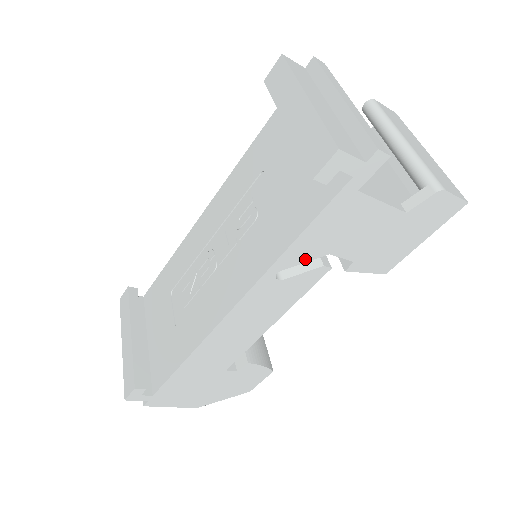
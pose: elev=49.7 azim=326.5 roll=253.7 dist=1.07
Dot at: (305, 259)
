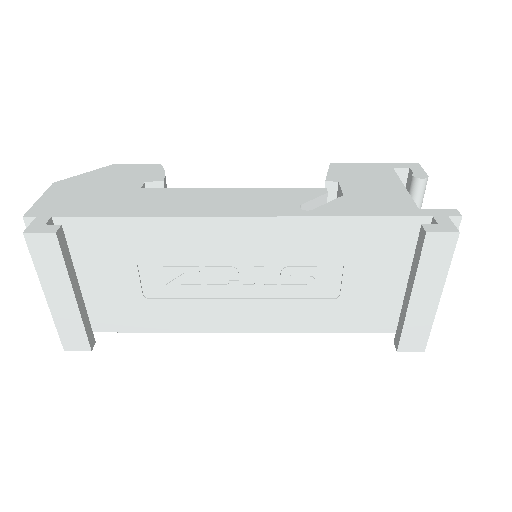
Dot at: occluded
